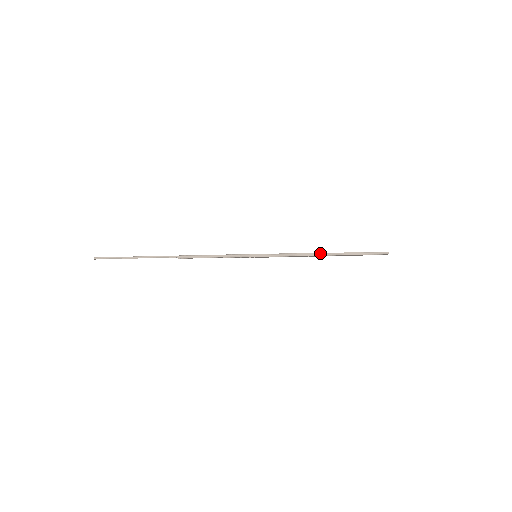
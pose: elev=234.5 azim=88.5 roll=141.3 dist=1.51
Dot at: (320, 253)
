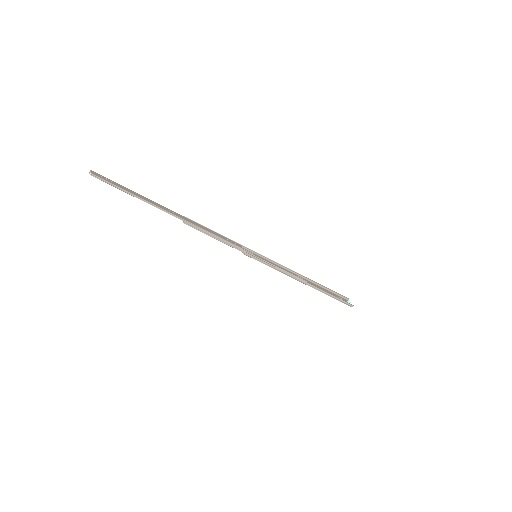
Dot at: (308, 283)
